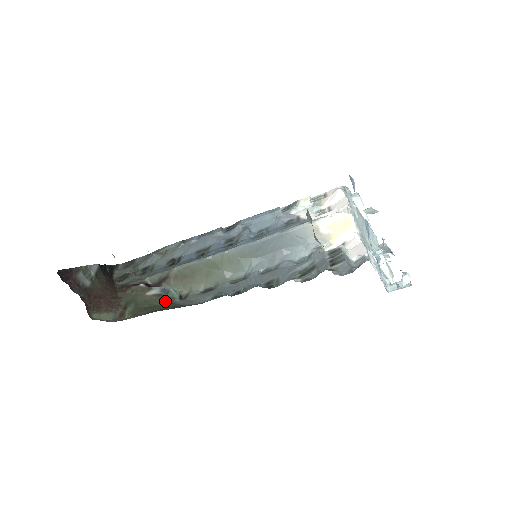
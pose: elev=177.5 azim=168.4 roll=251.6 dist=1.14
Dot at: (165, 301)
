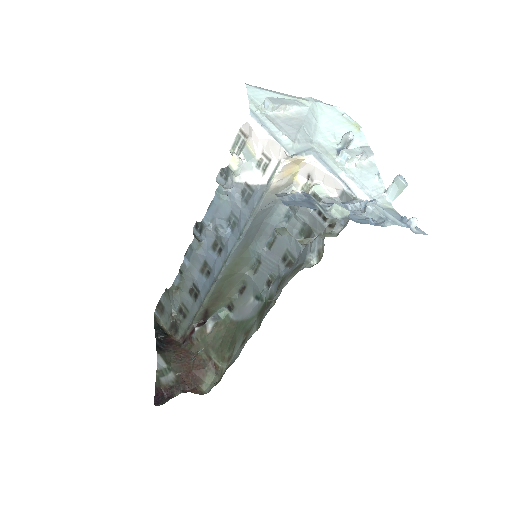
Dot at: (225, 326)
